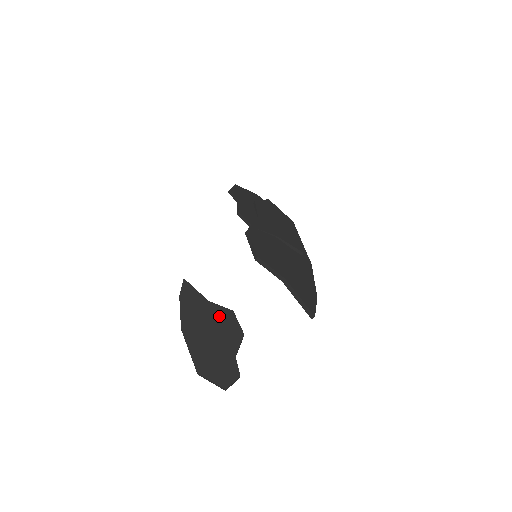
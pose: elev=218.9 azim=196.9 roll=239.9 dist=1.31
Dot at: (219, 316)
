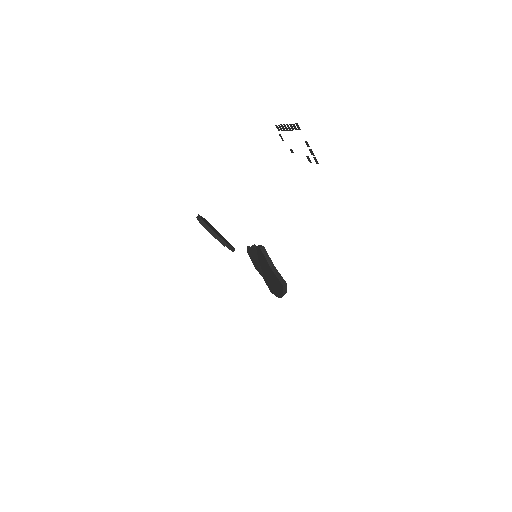
Dot at: (223, 237)
